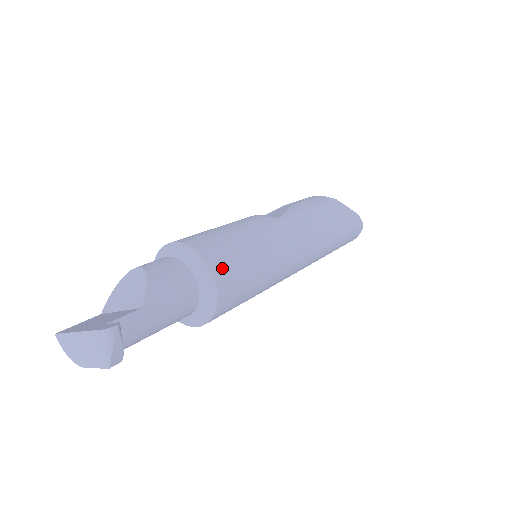
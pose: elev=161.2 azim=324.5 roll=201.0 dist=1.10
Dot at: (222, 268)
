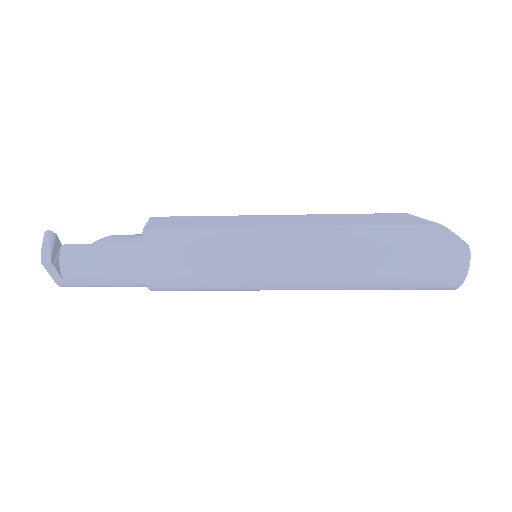
Dot at: (159, 225)
